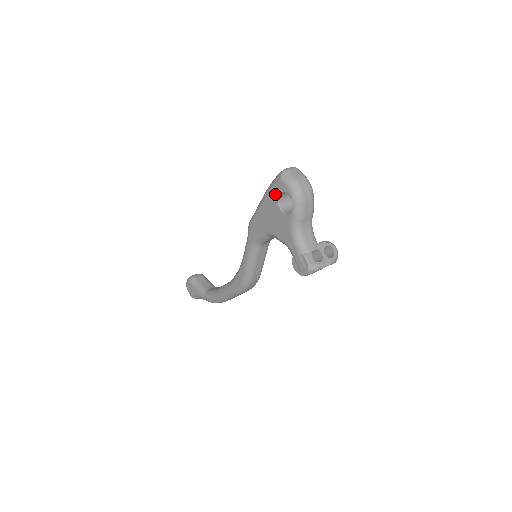
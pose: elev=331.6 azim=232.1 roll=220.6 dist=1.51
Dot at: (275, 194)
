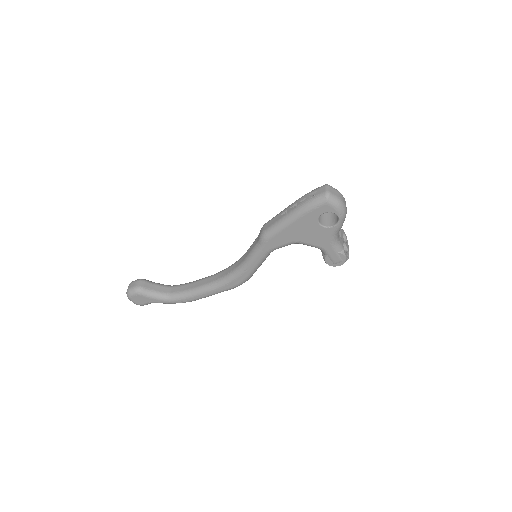
Dot at: (316, 214)
